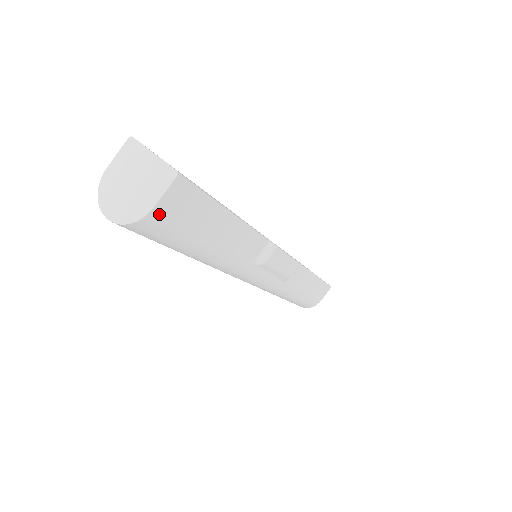
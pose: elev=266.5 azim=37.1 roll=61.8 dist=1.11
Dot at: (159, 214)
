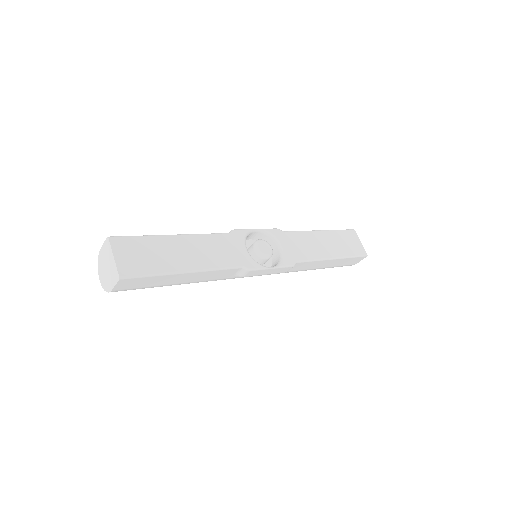
Dot at: (119, 290)
